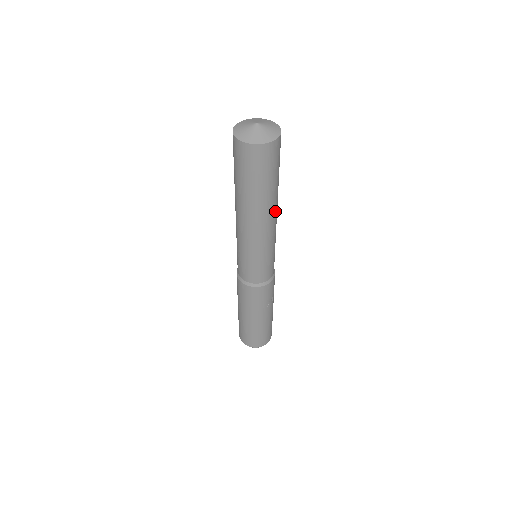
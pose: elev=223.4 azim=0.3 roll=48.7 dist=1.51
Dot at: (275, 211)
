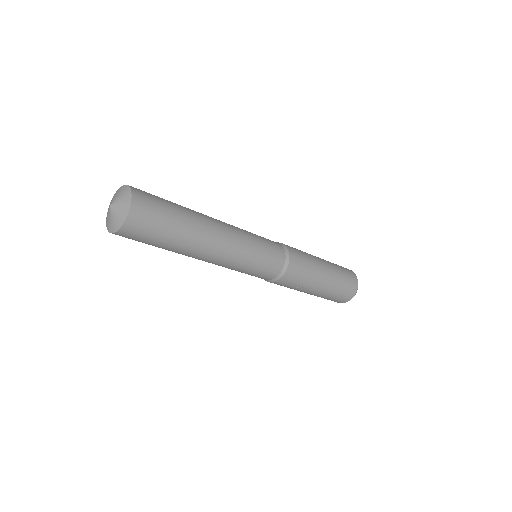
Dot at: (206, 251)
